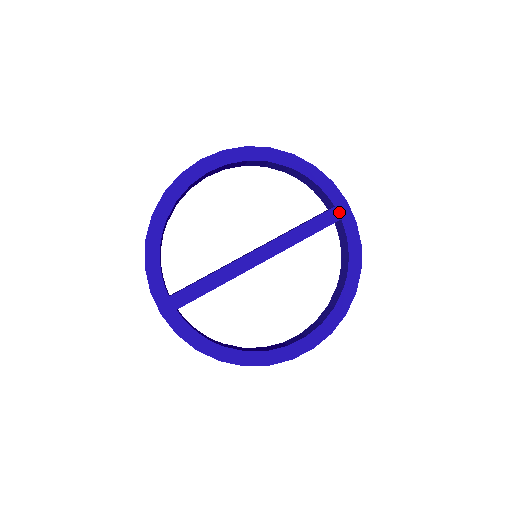
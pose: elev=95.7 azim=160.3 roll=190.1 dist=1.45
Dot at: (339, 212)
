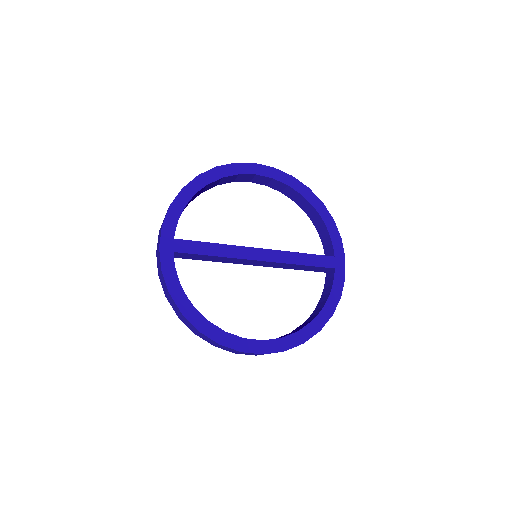
Dot at: (336, 262)
